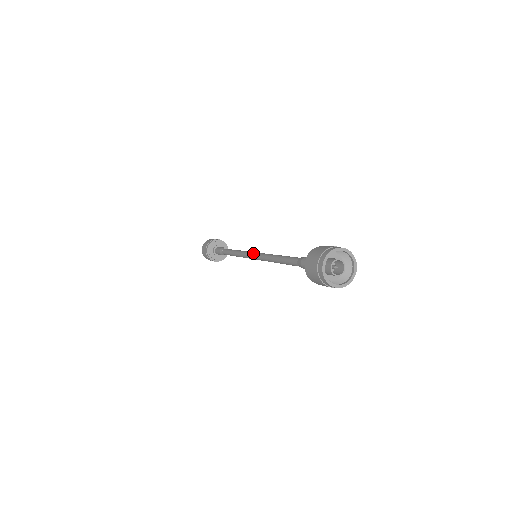
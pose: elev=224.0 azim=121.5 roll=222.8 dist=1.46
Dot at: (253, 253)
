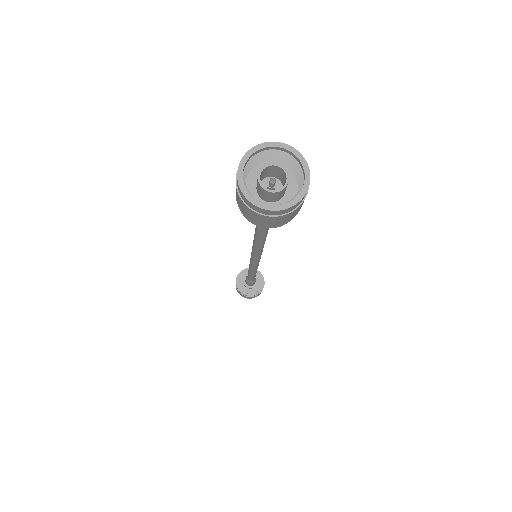
Dot at: occluded
